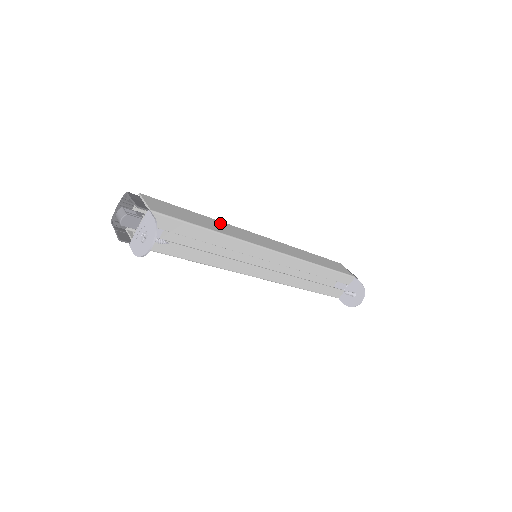
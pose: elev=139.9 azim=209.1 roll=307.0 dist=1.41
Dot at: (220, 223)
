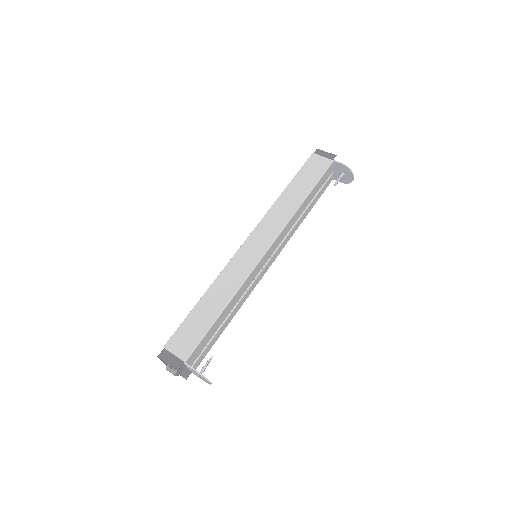
Dot at: (217, 284)
